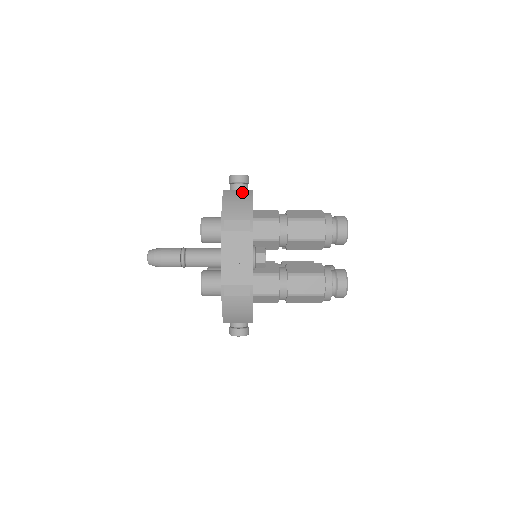
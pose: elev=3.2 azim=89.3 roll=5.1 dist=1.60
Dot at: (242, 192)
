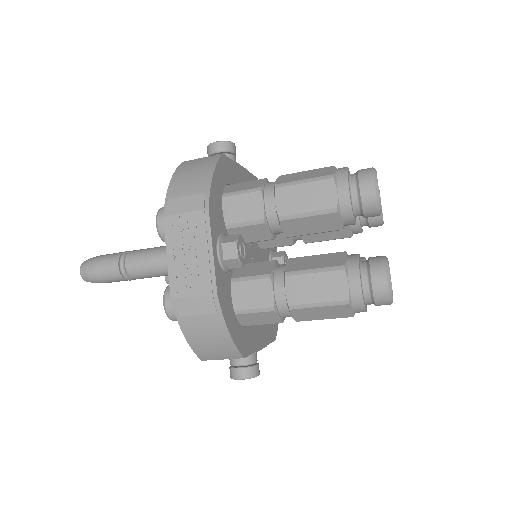
Dot at: (205, 159)
